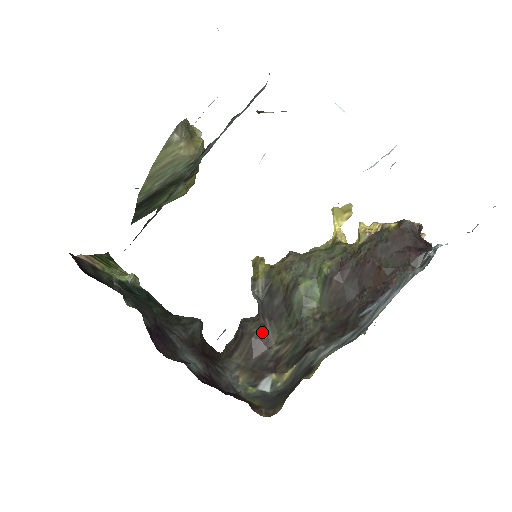
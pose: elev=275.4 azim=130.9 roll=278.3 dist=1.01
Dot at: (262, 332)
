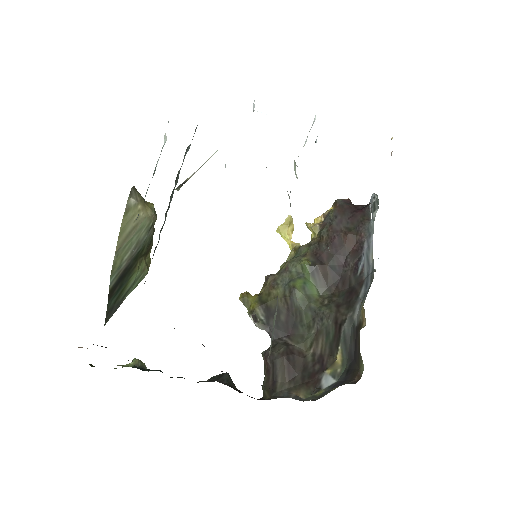
Dot at: (289, 348)
